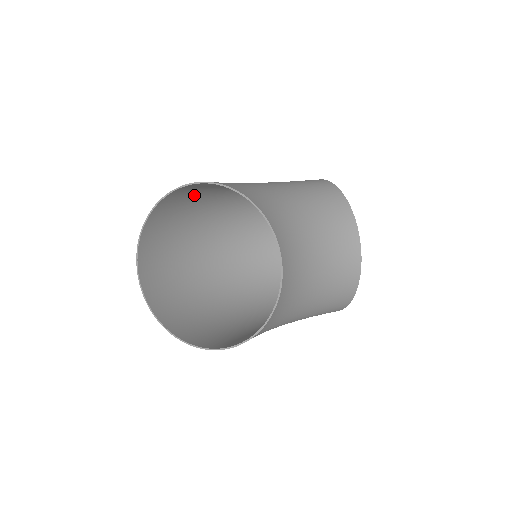
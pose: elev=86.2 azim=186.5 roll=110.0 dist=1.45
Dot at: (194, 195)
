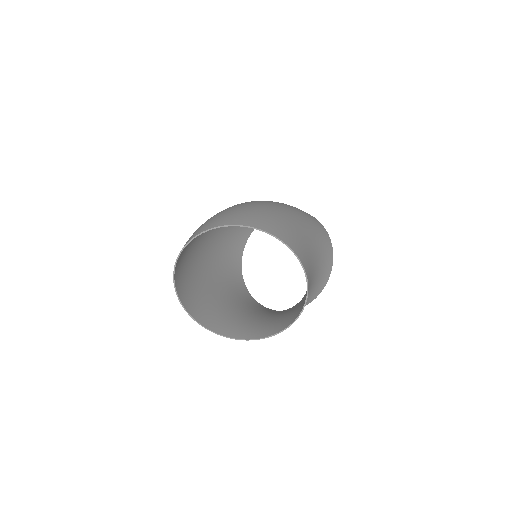
Dot at: (280, 223)
